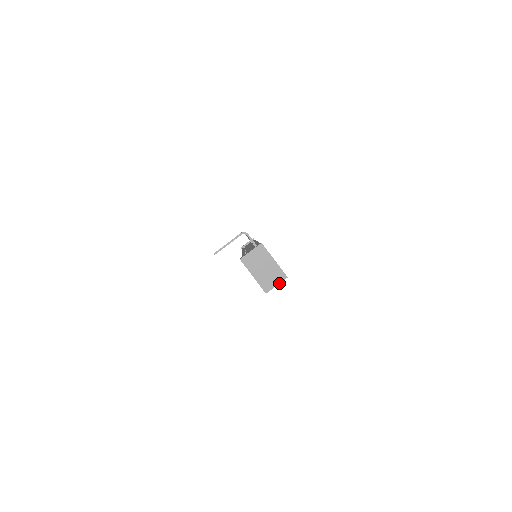
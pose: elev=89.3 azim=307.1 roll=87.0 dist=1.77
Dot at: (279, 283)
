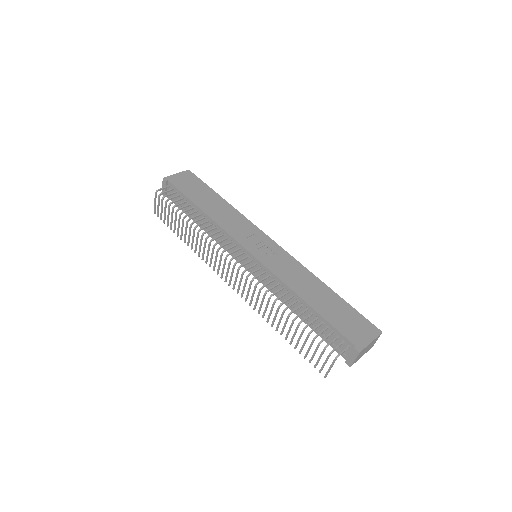
Dot at: occluded
